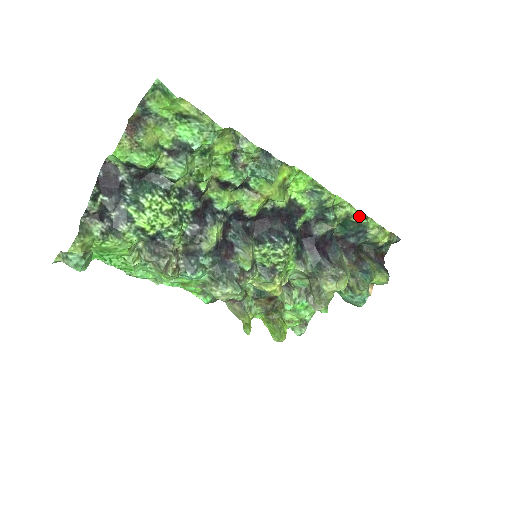
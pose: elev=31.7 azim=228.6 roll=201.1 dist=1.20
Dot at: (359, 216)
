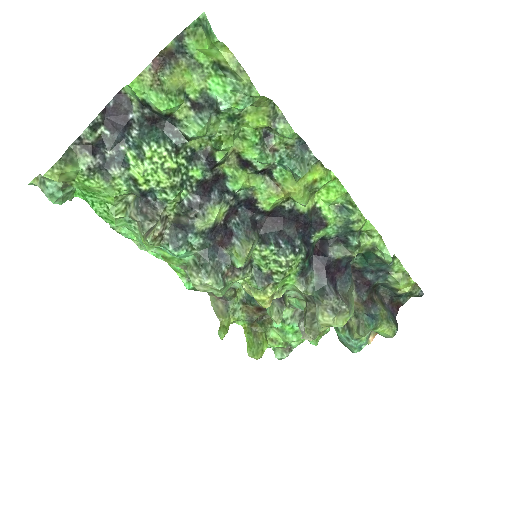
Dot at: (386, 252)
